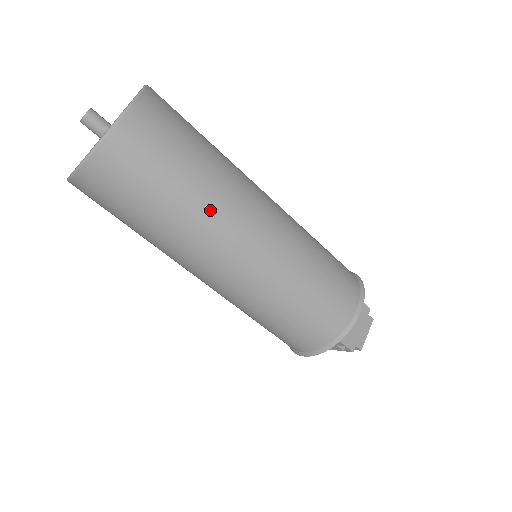
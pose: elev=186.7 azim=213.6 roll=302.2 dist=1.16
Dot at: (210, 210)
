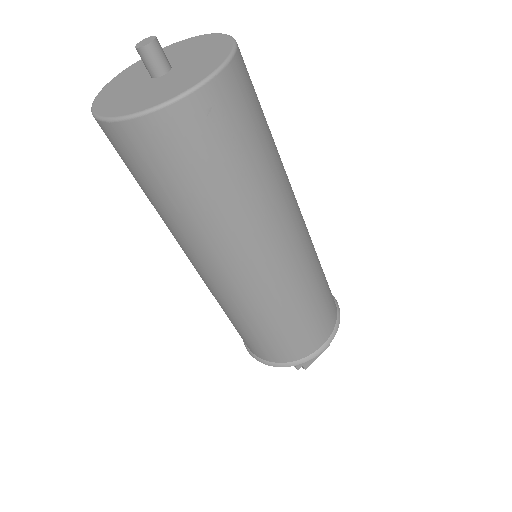
Dot at: (239, 223)
